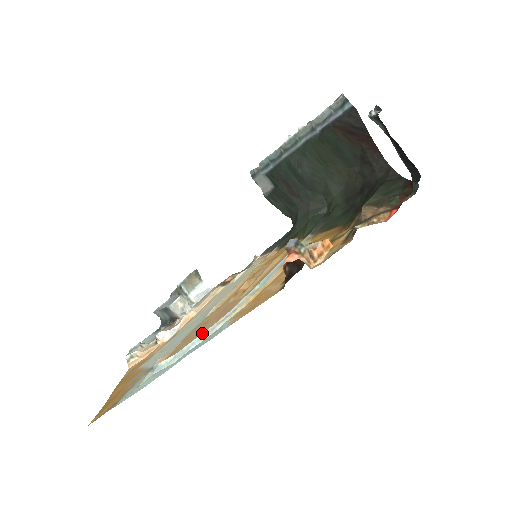
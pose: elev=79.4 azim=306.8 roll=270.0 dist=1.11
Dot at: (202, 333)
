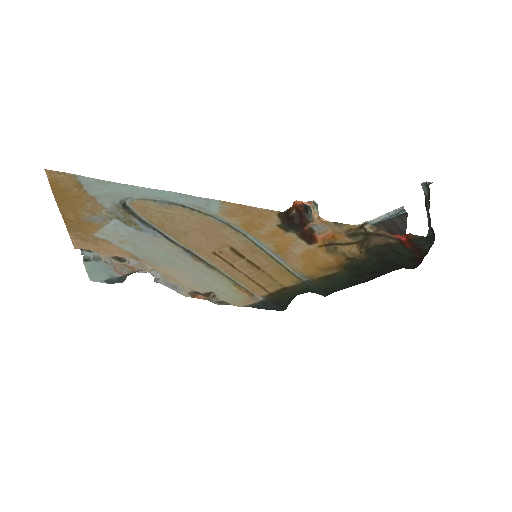
Dot at: (189, 205)
